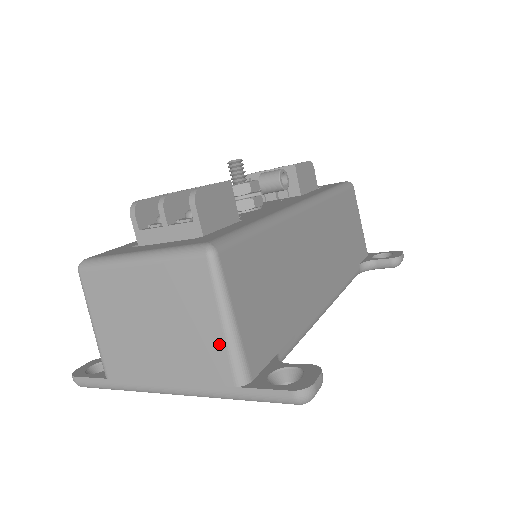
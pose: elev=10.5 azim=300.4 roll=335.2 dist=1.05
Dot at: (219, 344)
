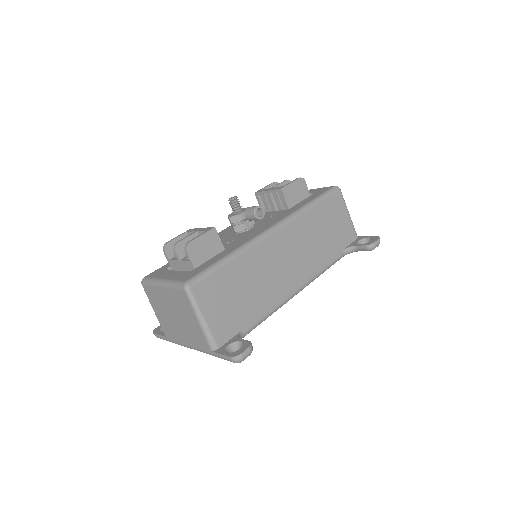
Dot at: (200, 330)
